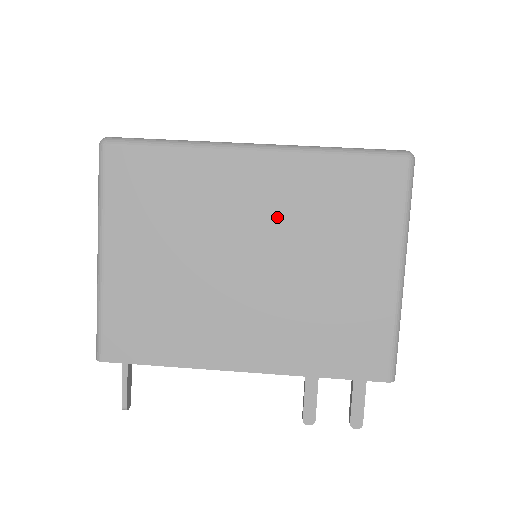
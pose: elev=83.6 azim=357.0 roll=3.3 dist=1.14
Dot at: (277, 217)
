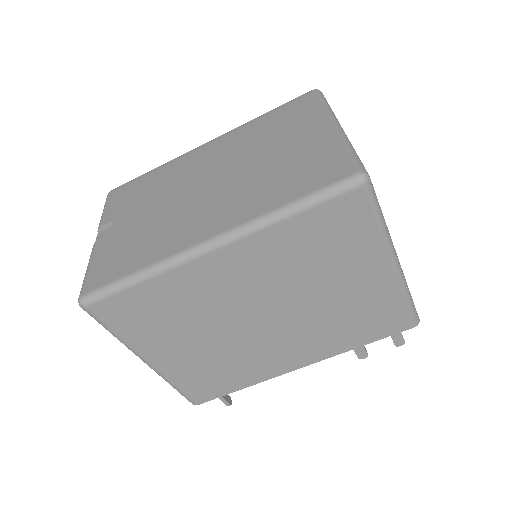
Dot at: (266, 281)
